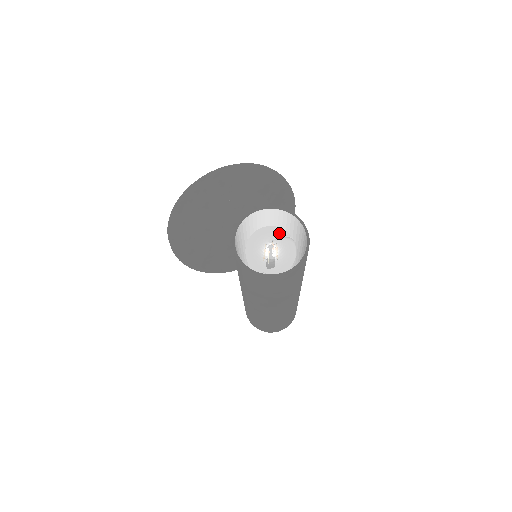
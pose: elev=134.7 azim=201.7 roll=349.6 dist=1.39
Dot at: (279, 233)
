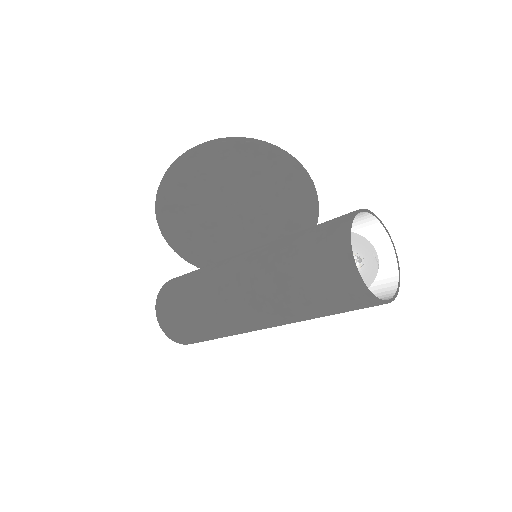
Dot at: occluded
